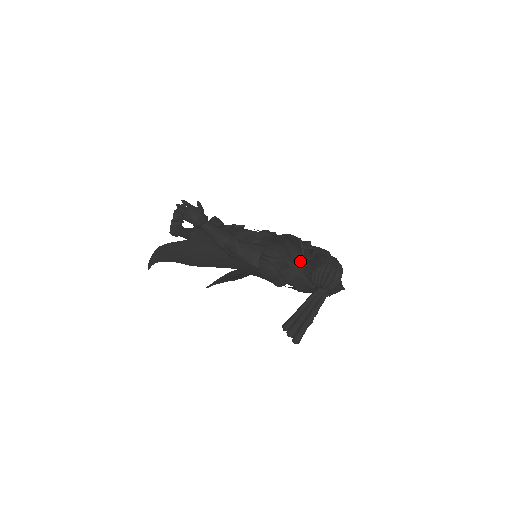
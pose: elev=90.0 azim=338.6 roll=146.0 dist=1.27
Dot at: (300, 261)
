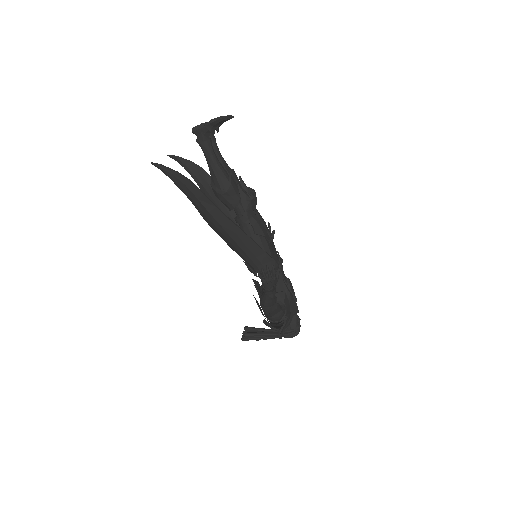
Dot at: occluded
